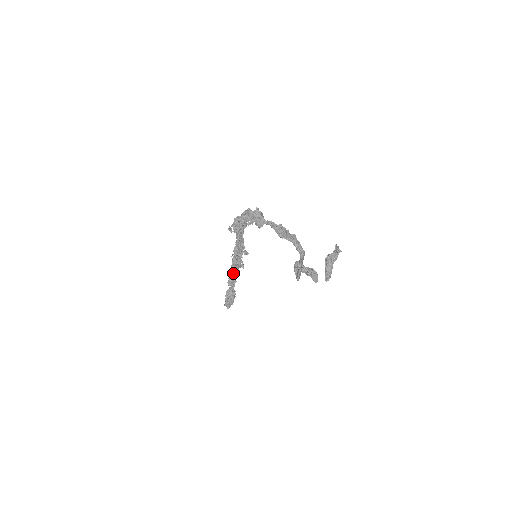
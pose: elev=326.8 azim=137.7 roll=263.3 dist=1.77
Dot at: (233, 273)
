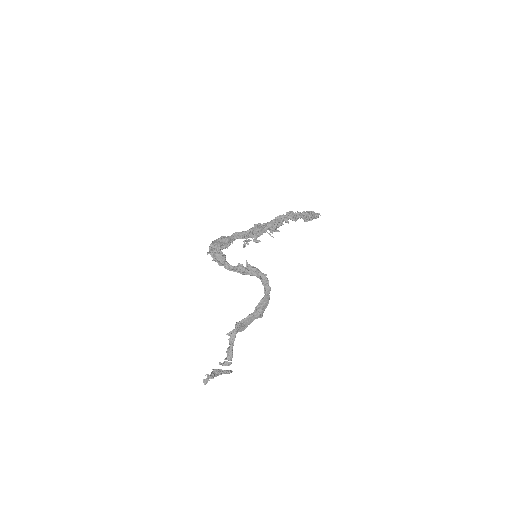
Dot at: occluded
